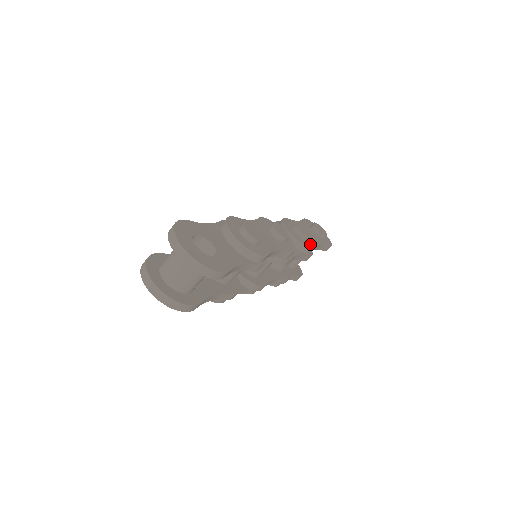
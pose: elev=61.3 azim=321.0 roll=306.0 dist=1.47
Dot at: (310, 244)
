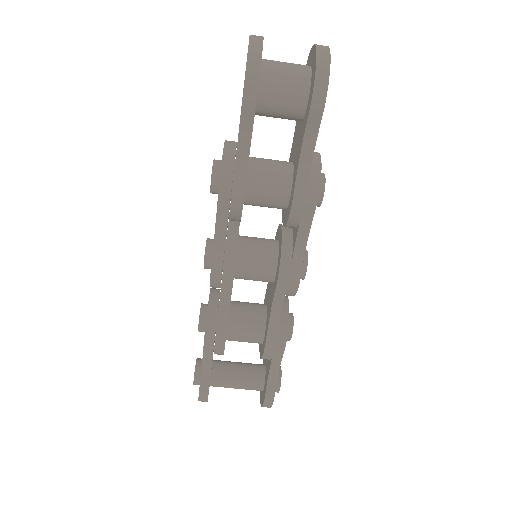
Dot at: occluded
